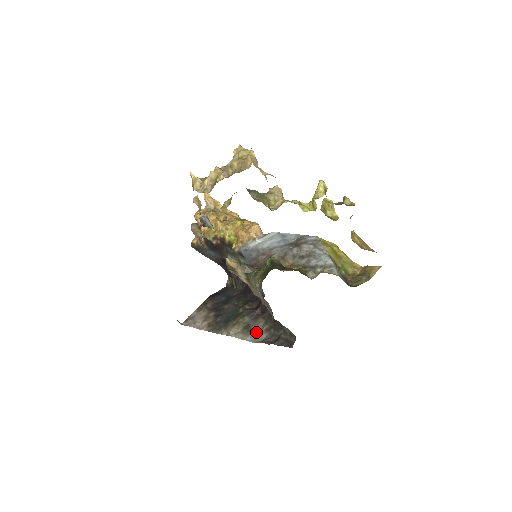
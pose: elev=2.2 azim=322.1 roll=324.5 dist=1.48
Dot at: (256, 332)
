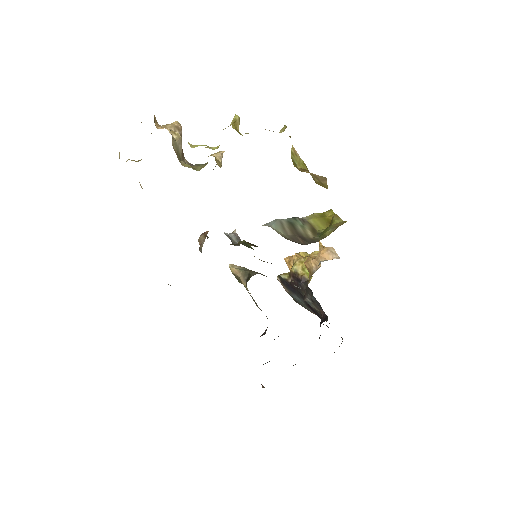
Dot at: occluded
